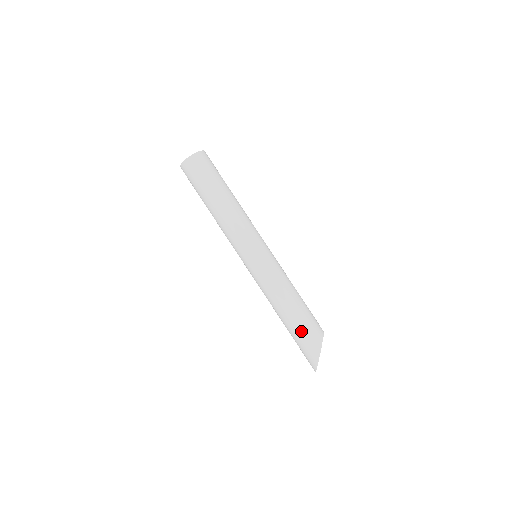
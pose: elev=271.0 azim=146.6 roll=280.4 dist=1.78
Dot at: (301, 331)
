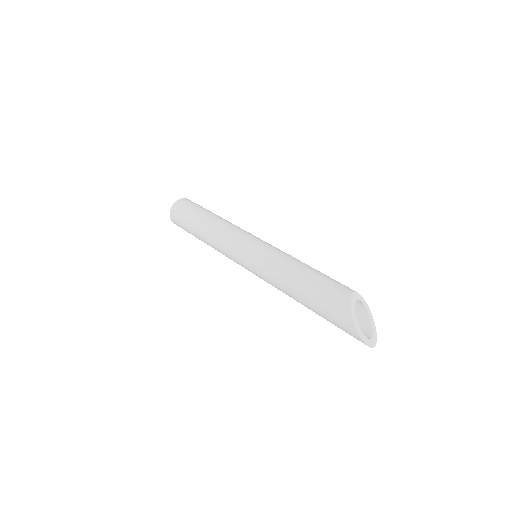
Dot at: (319, 302)
